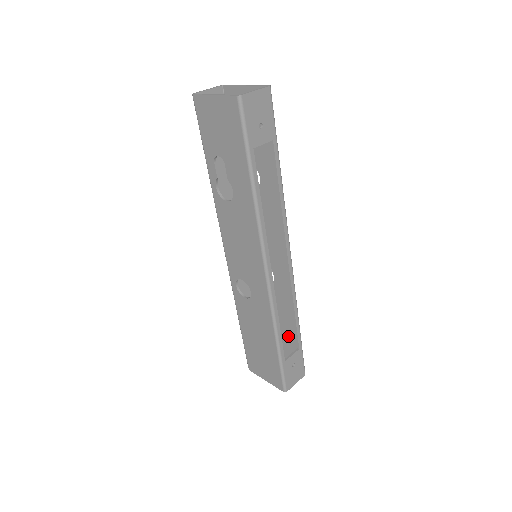
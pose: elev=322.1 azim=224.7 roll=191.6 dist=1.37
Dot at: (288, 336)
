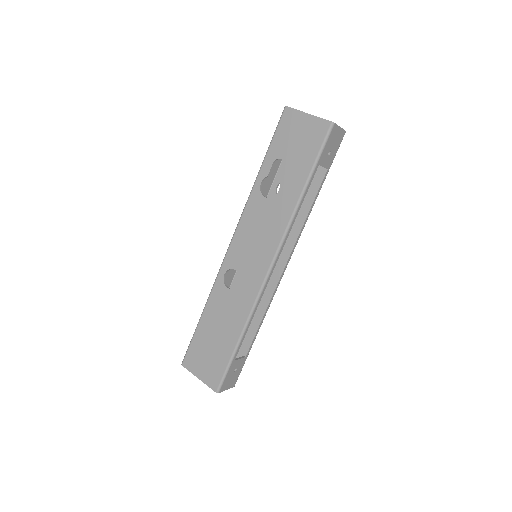
Dot at: occluded
